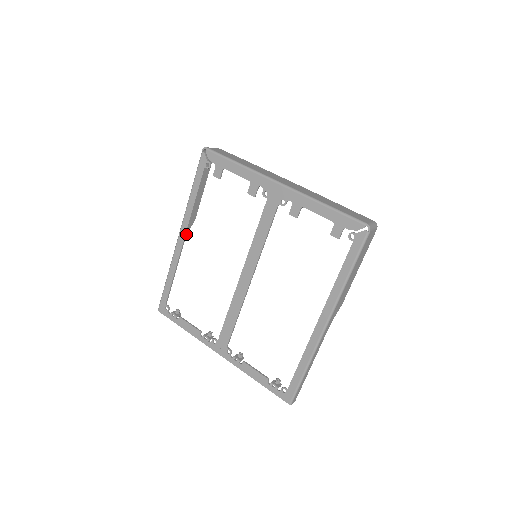
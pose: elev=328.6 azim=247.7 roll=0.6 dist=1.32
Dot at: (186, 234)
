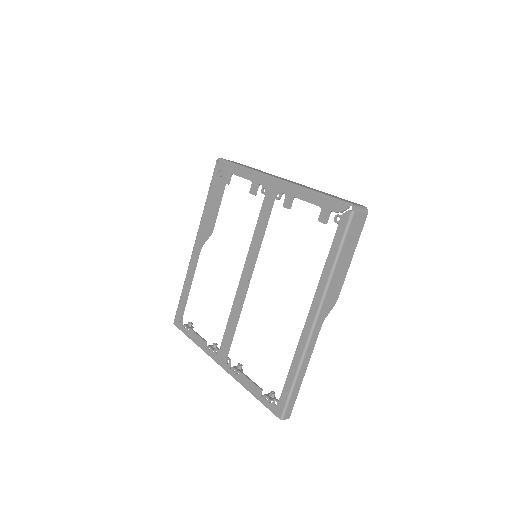
Dot at: occluded
